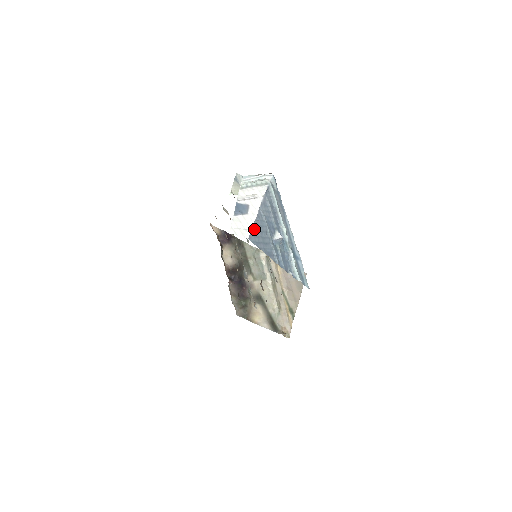
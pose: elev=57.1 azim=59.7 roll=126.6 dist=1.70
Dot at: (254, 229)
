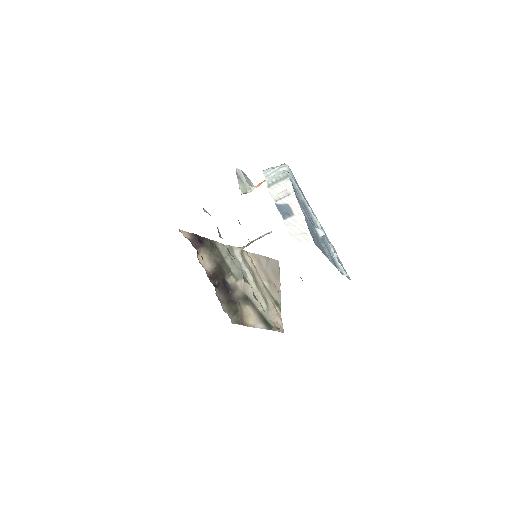
Dot at: (310, 231)
